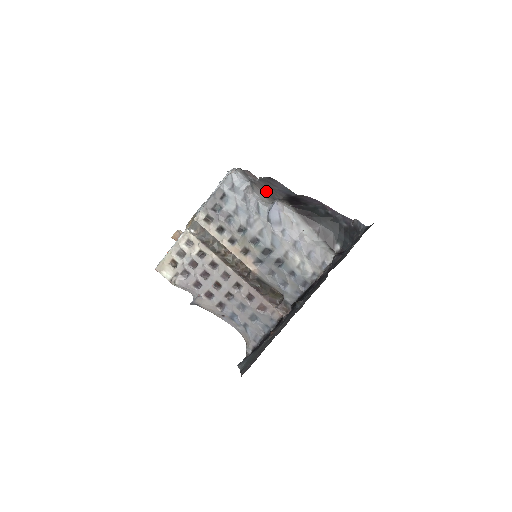
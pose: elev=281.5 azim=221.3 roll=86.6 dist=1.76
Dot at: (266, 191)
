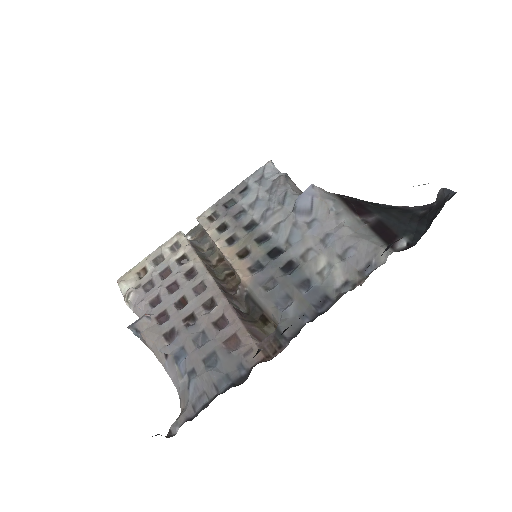
Dot at: occluded
